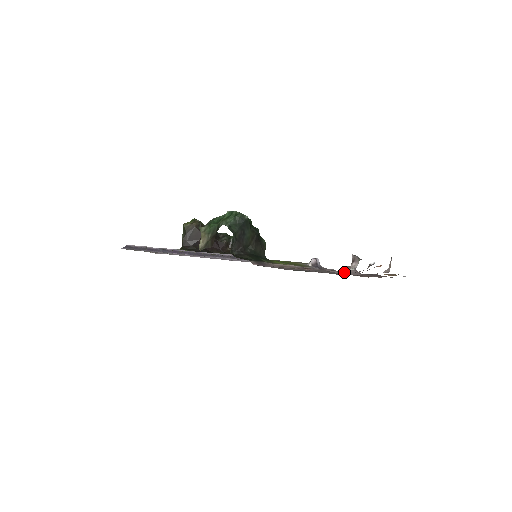
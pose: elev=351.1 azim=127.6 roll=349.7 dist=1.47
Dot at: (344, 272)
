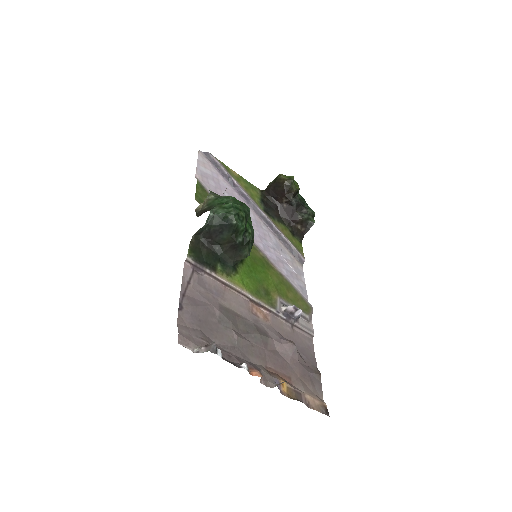
Dot at: (278, 344)
